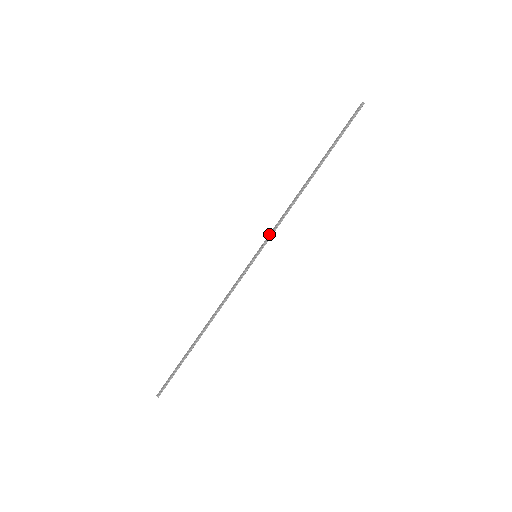
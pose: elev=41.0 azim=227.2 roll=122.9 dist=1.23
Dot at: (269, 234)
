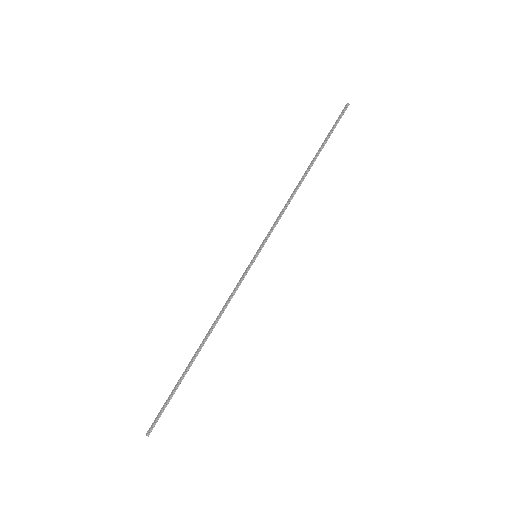
Dot at: (268, 232)
